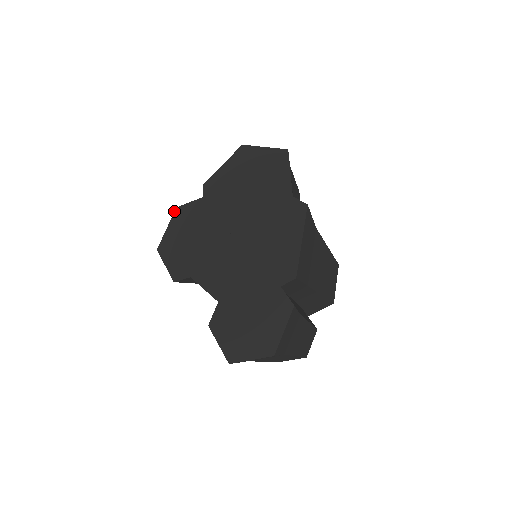
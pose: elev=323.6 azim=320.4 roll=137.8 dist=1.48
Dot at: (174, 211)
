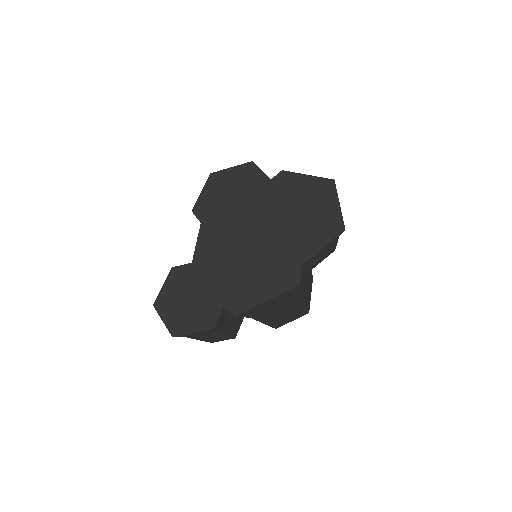
Dot at: (248, 162)
